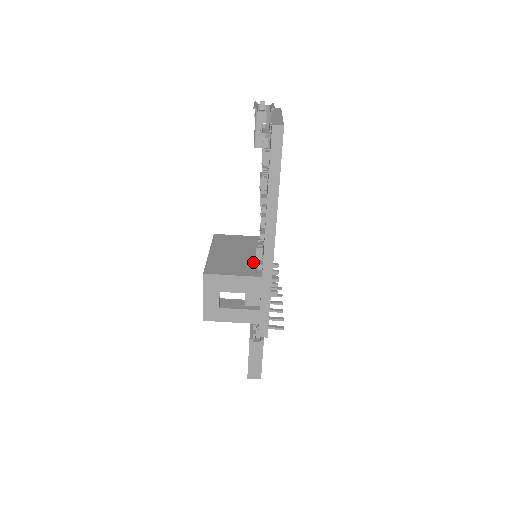
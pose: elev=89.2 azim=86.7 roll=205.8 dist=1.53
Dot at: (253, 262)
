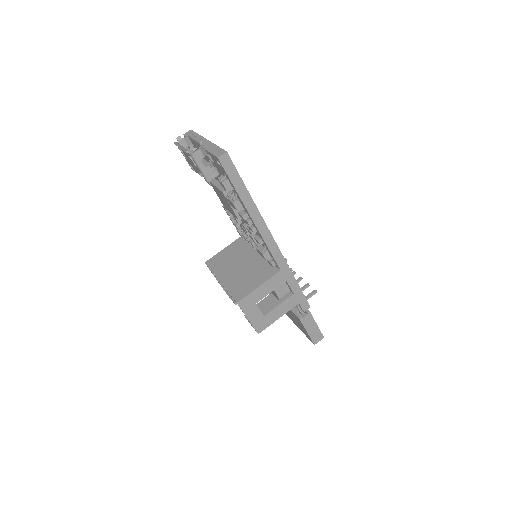
Dot at: (260, 263)
